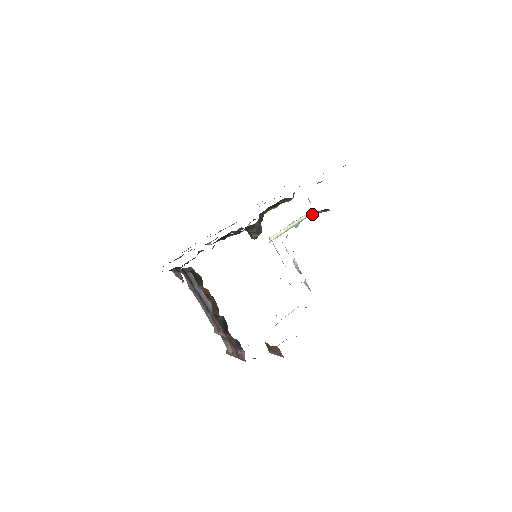
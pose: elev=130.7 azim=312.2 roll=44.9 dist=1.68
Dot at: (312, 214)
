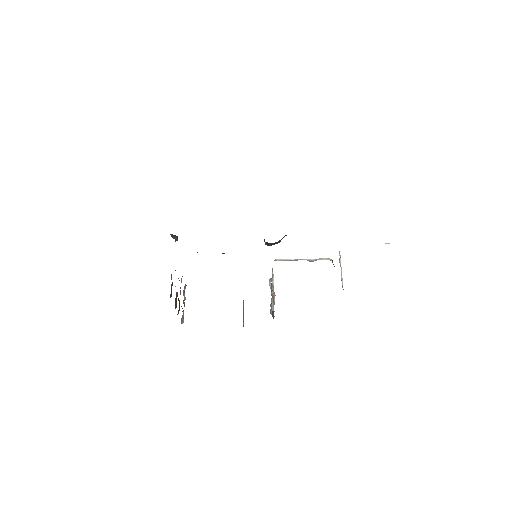
Dot at: occluded
